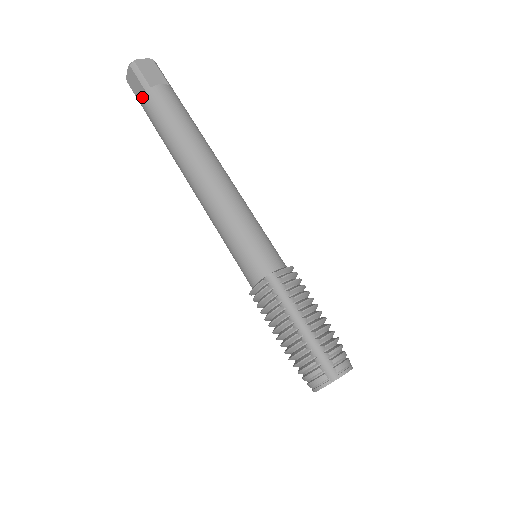
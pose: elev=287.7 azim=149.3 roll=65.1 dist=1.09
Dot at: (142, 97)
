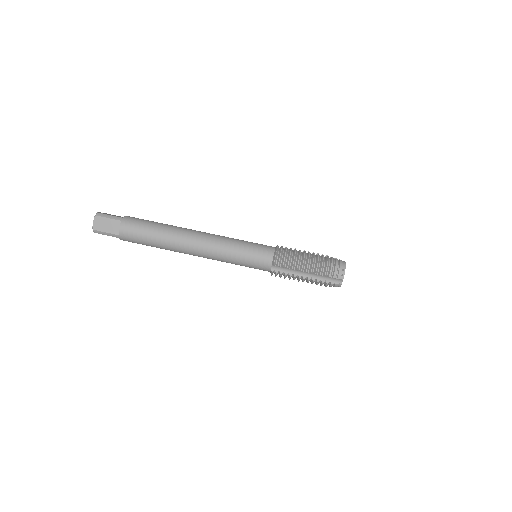
Dot at: occluded
